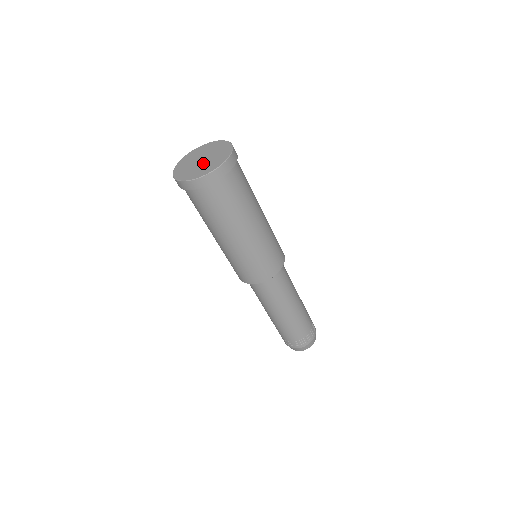
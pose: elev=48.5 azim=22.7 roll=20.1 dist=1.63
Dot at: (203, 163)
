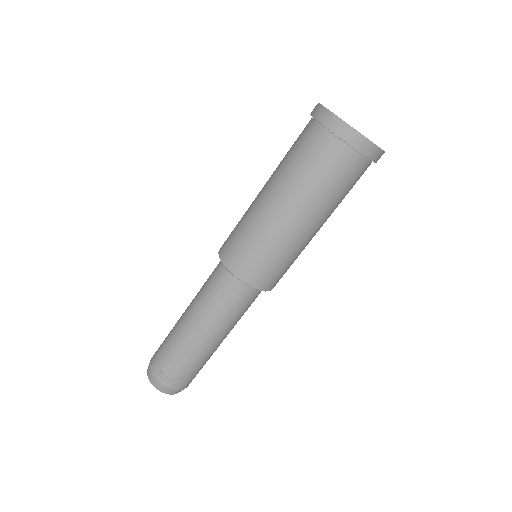
Dot at: occluded
